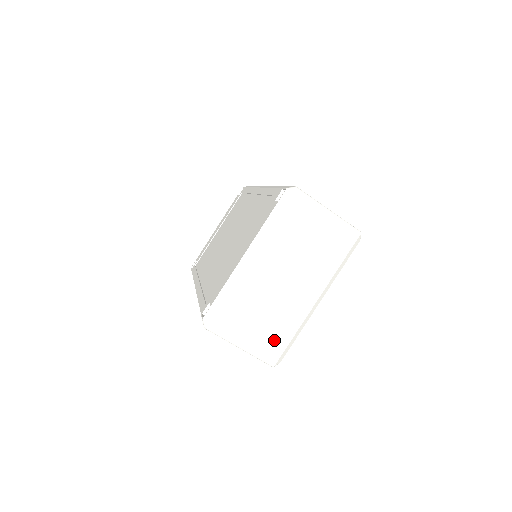
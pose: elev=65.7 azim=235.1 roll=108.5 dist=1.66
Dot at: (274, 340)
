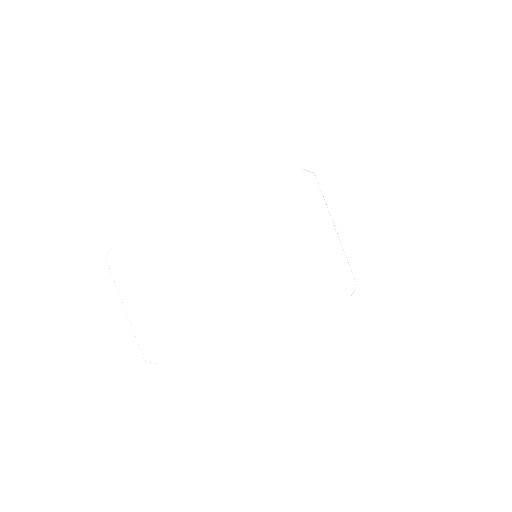
Dot at: (166, 331)
